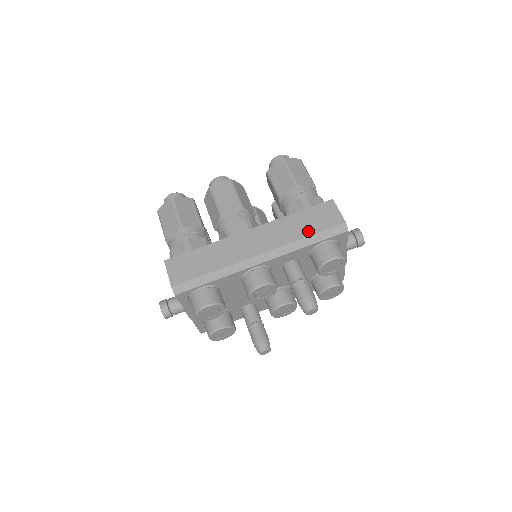
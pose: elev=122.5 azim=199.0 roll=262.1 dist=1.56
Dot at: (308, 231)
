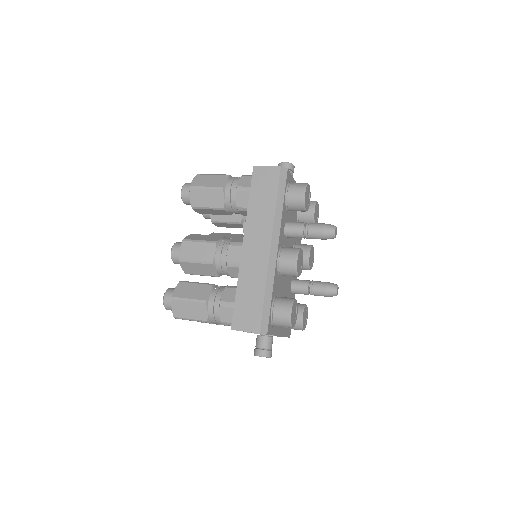
Dot at: (271, 199)
